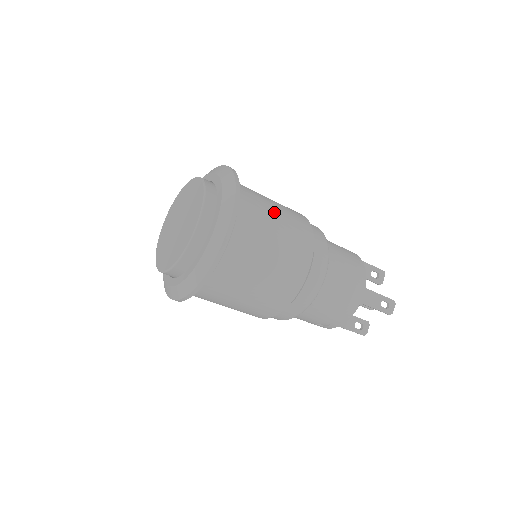
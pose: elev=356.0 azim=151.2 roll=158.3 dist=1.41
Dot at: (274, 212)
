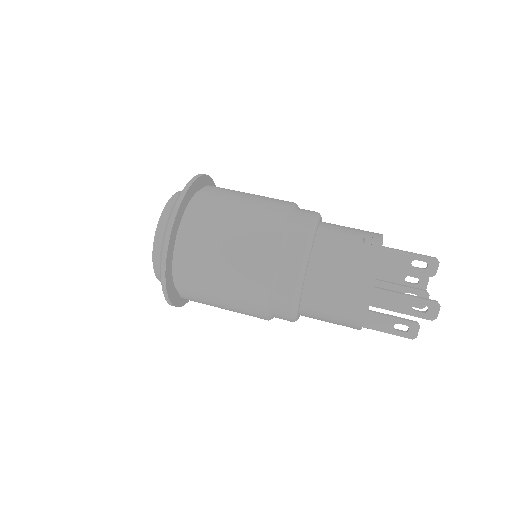
Dot at: (229, 222)
